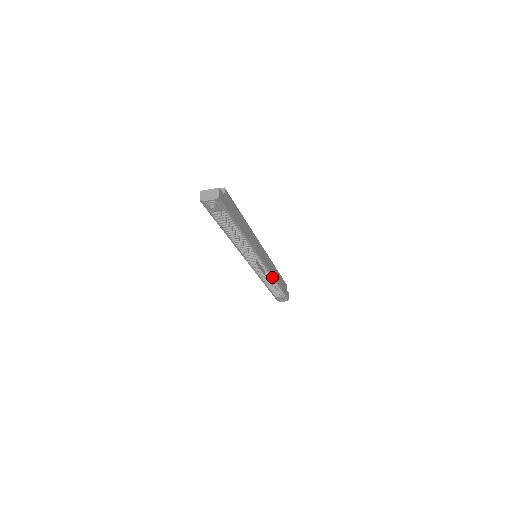
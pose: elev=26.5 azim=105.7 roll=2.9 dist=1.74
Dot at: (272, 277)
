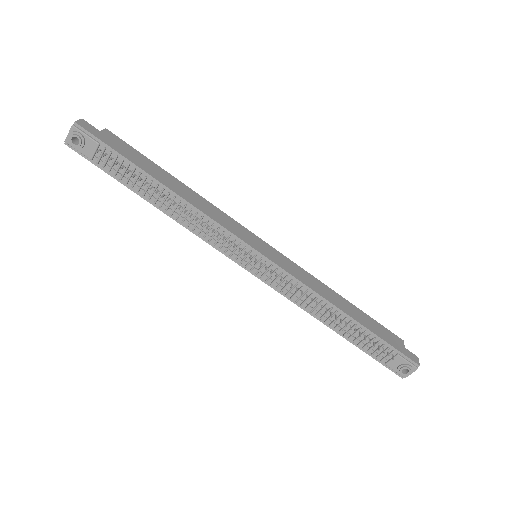
Dot at: (319, 298)
